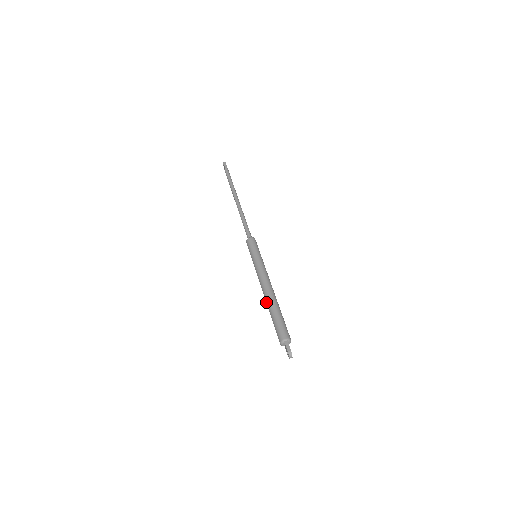
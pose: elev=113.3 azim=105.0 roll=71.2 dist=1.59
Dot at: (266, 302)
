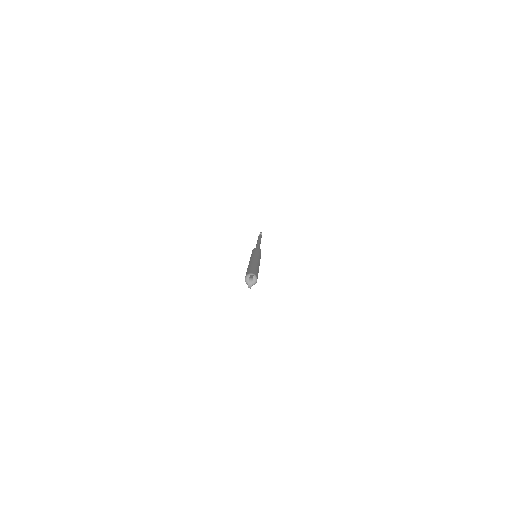
Dot at: (248, 265)
